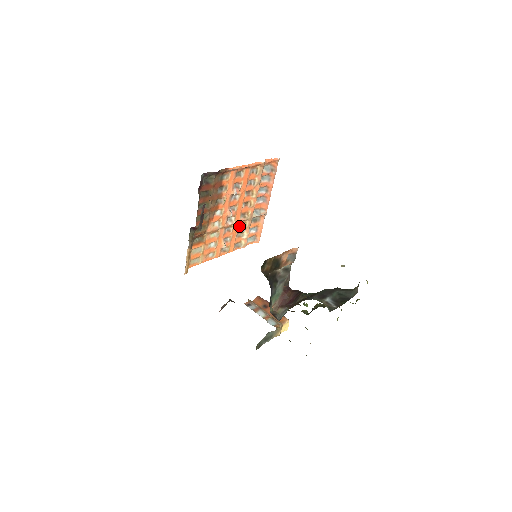
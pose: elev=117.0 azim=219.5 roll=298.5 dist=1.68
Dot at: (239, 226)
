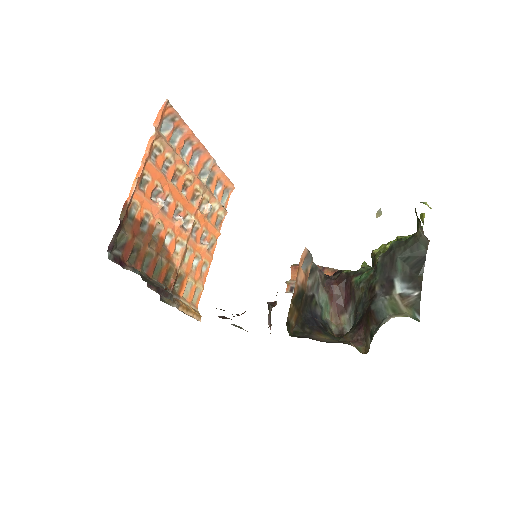
Dot at: (201, 210)
